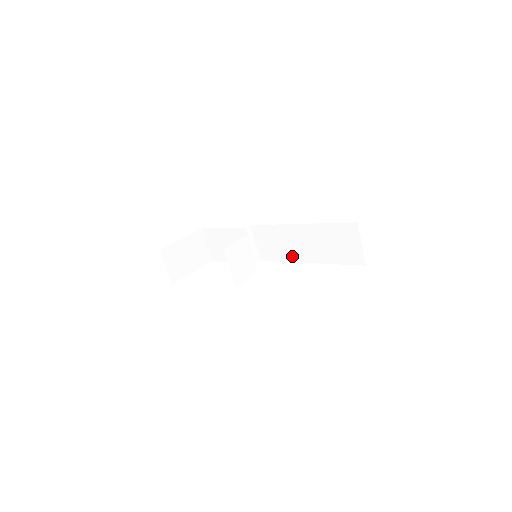
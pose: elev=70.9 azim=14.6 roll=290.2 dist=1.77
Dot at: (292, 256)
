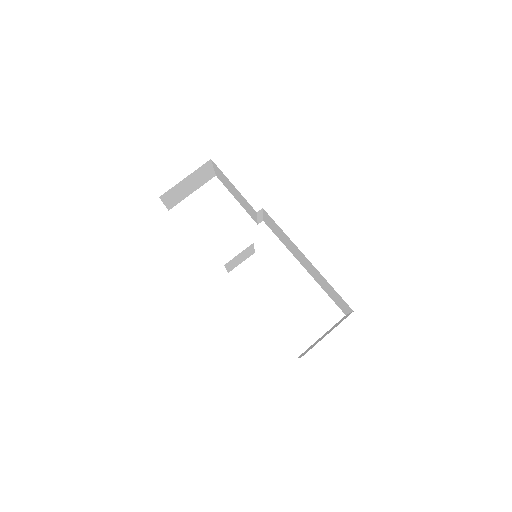
Dot at: (292, 252)
